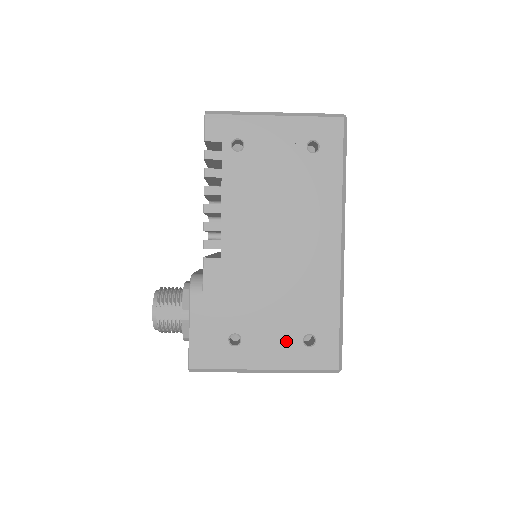
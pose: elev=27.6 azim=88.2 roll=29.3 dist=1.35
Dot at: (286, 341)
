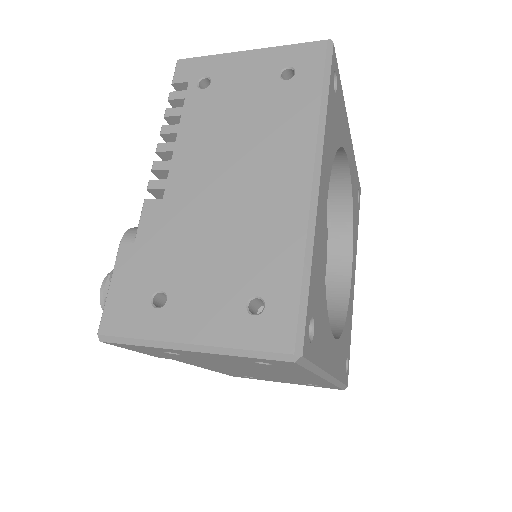
Dot at: (223, 305)
